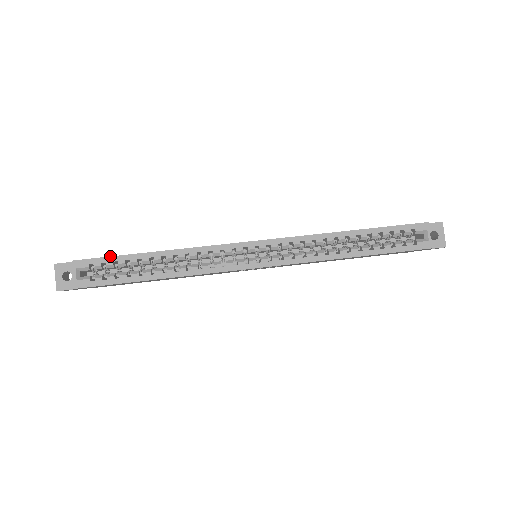
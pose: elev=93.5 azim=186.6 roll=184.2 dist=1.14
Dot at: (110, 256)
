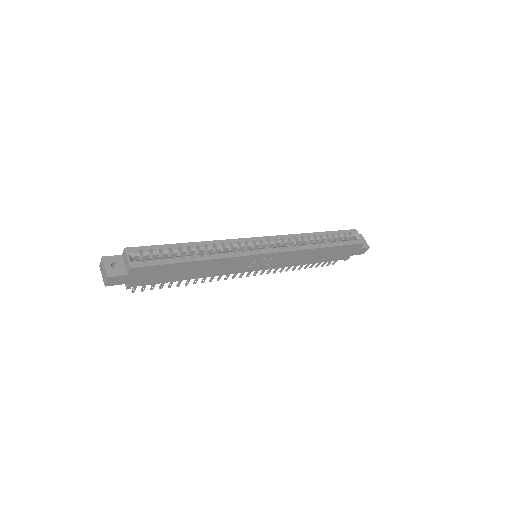
Dot at: (155, 245)
